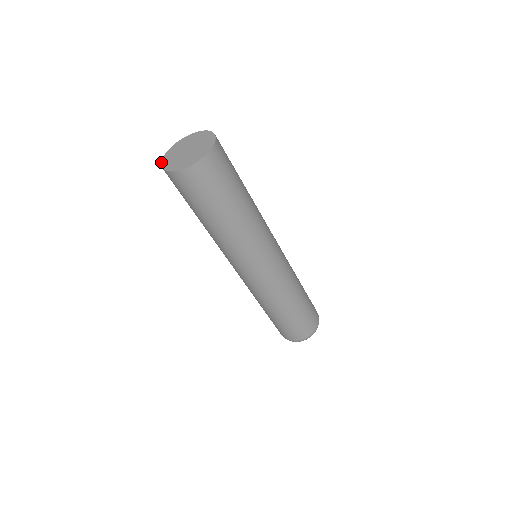
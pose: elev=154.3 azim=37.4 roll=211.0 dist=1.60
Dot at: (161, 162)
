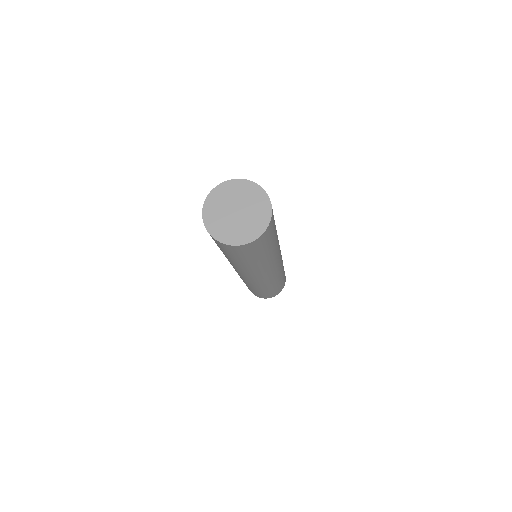
Dot at: (207, 231)
